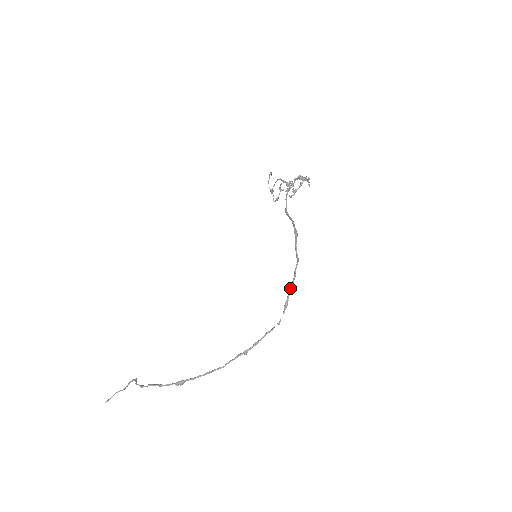
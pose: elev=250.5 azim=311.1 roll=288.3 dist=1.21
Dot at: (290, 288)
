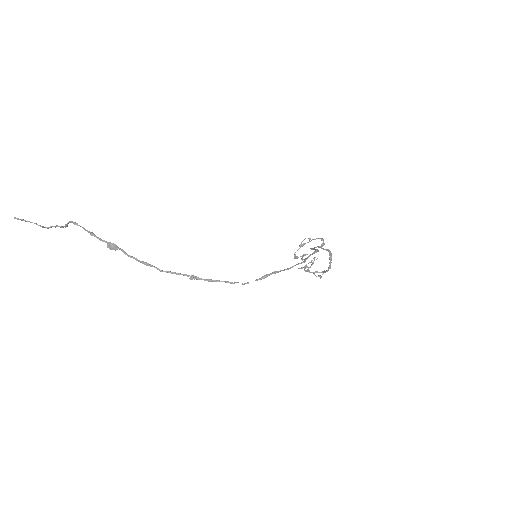
Dot at: (280, 270)
